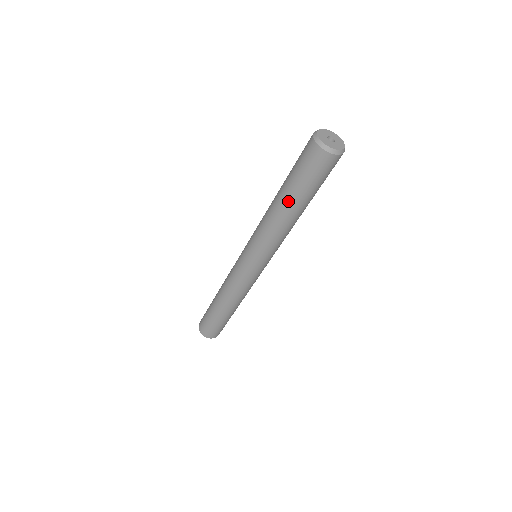
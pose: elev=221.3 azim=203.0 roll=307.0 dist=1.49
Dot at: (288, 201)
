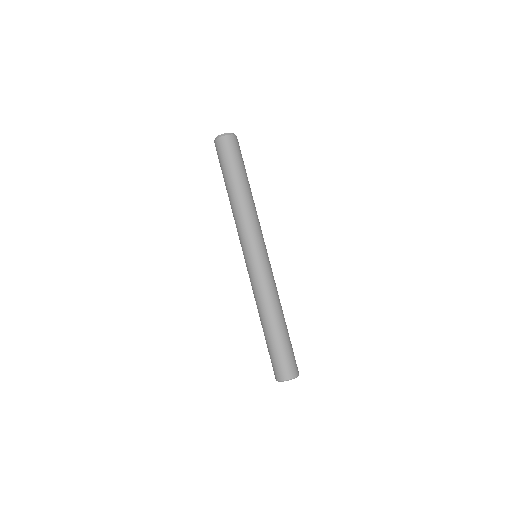
Dot at: (229, 186)
